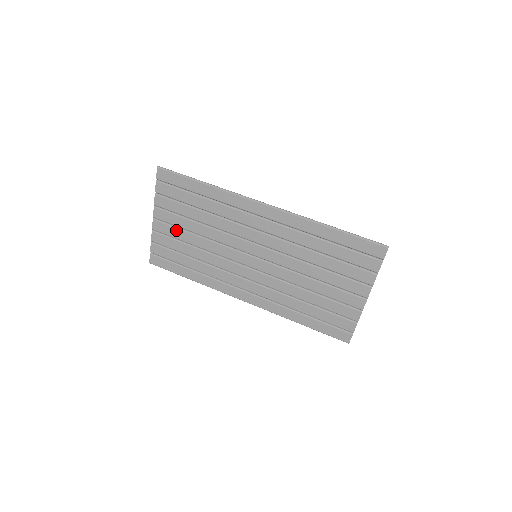
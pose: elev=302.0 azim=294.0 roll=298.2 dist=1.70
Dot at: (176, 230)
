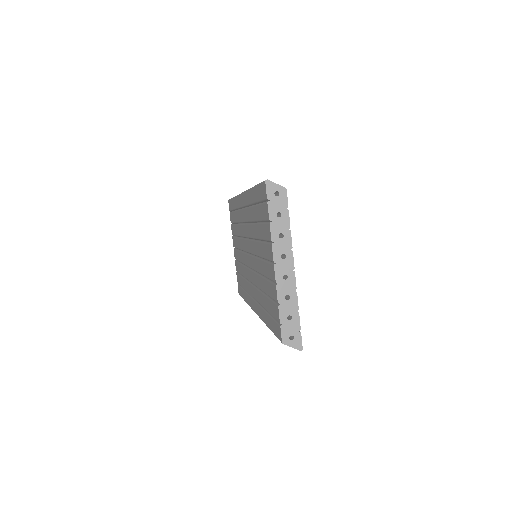
Dot at: occluded
